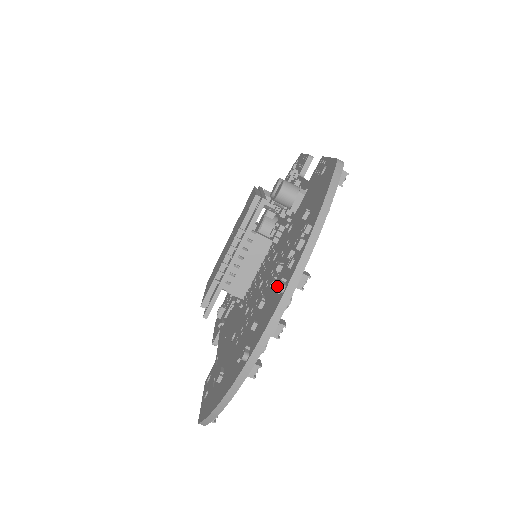
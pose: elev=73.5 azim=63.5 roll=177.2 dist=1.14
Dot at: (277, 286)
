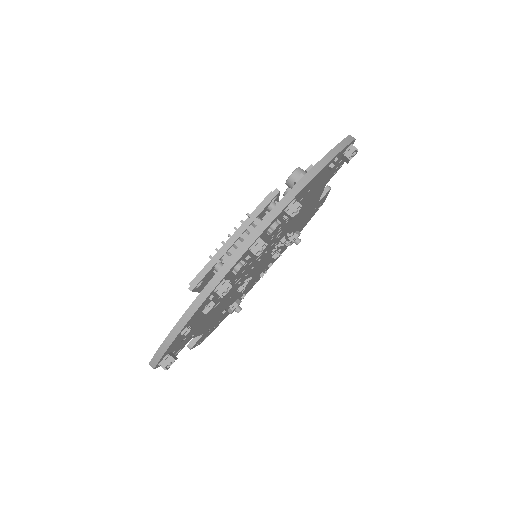
Dot at: (269, 207)
